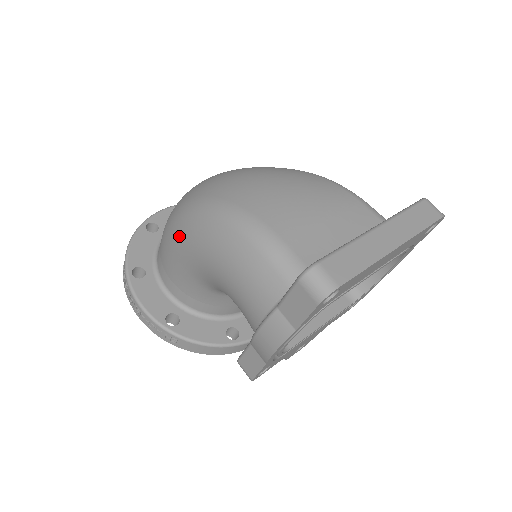
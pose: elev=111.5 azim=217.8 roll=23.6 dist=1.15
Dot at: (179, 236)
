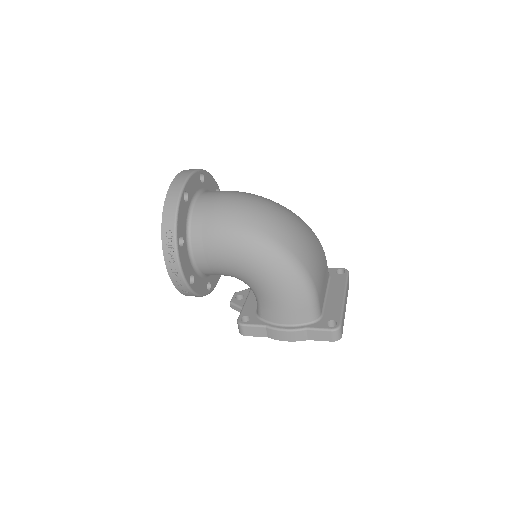
Dot at: (251, 254)
